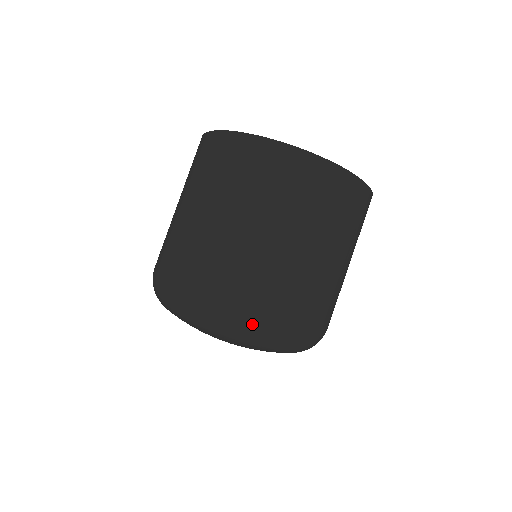
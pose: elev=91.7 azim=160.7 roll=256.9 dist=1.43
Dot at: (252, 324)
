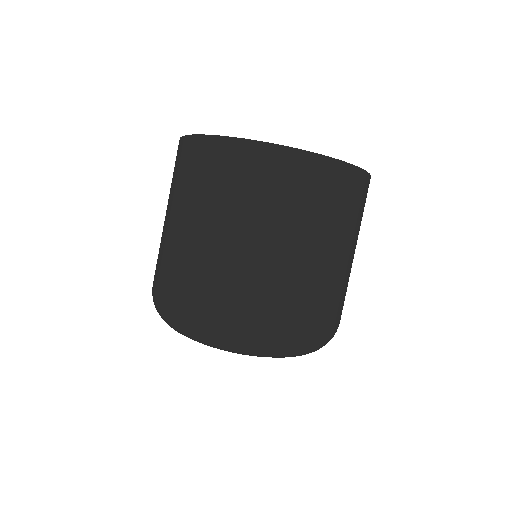
Dot at: (178, 318)
